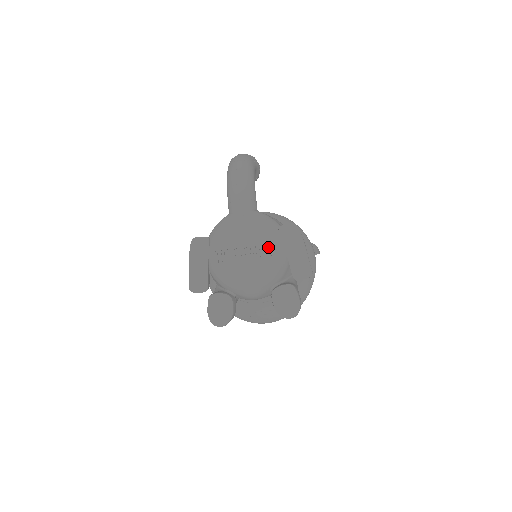
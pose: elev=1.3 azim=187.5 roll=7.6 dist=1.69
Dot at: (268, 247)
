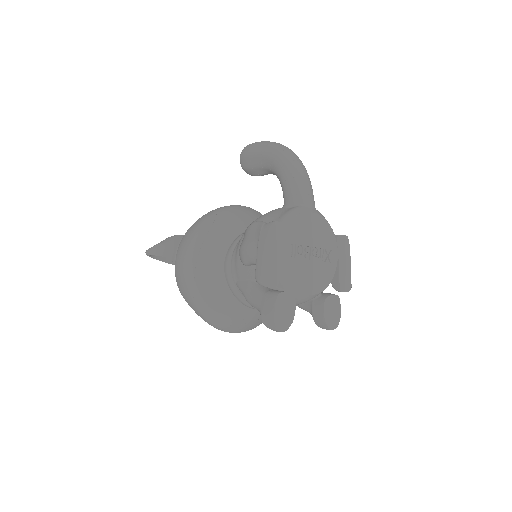
Dot at: (328, 253)
